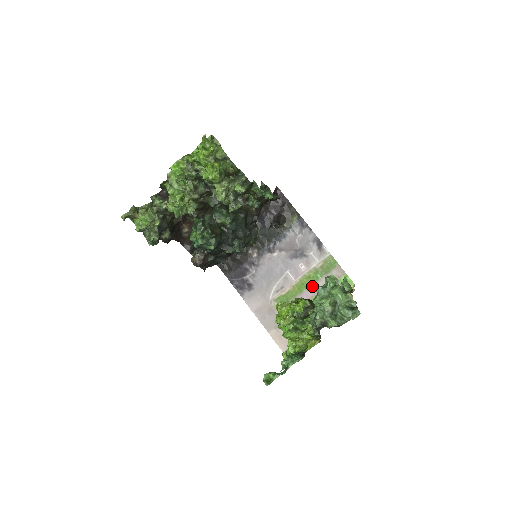
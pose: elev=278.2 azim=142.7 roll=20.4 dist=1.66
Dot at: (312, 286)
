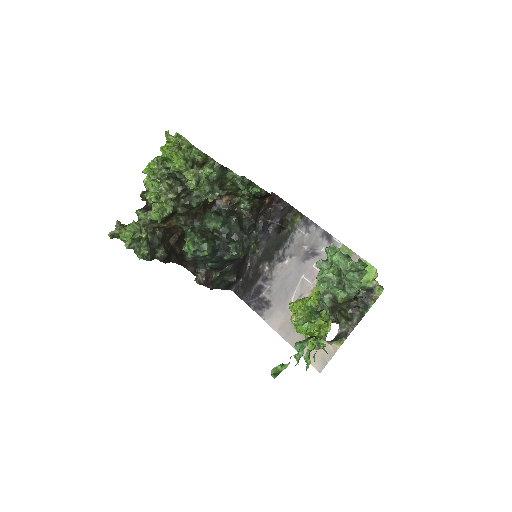
Dot at: occluded
